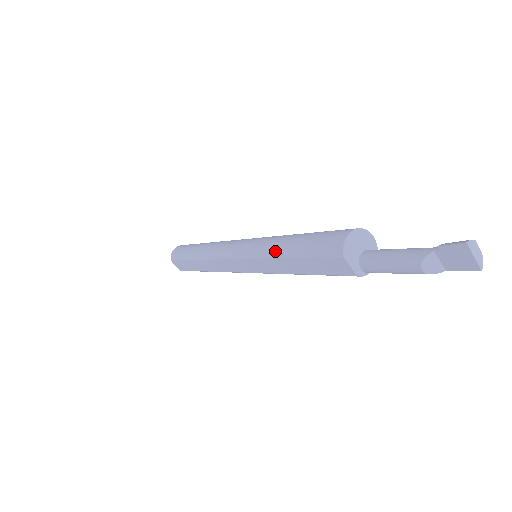
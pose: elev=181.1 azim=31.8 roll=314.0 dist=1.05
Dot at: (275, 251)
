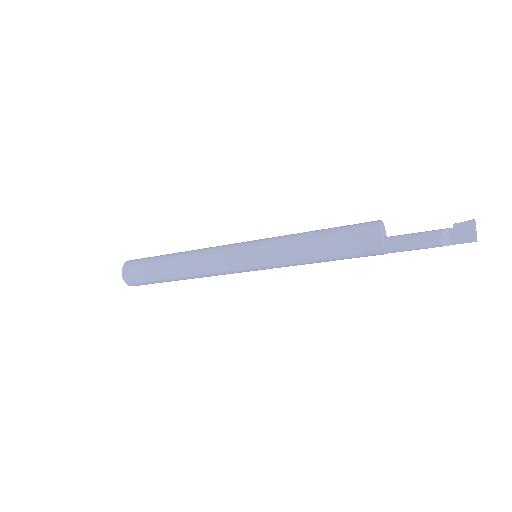
Dot at: (300, 239)
